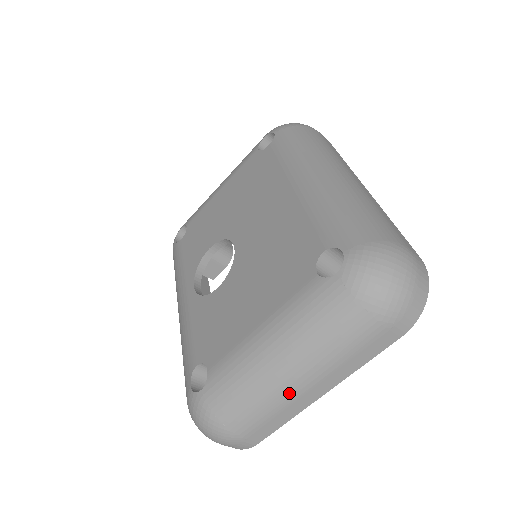
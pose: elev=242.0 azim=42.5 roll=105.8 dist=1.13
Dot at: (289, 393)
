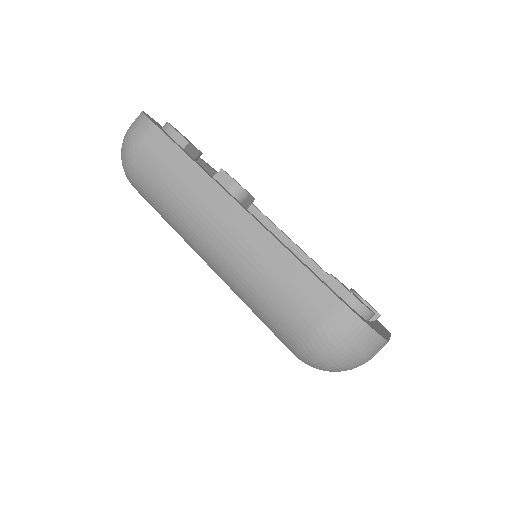
Dot at: occluded
